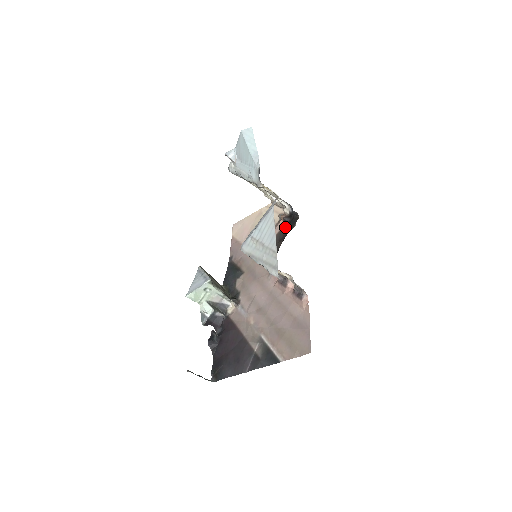
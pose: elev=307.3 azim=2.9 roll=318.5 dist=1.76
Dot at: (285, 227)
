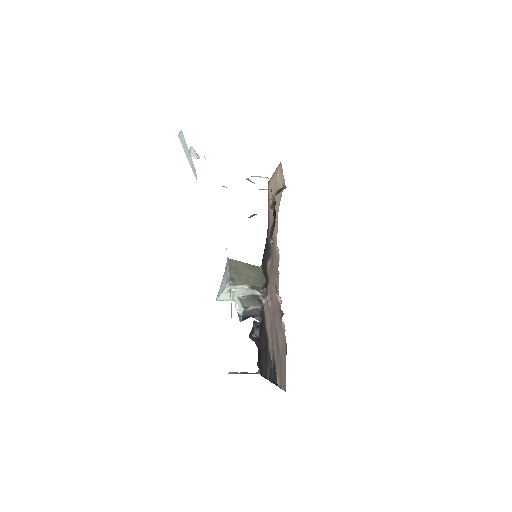
Dot at: occluded
